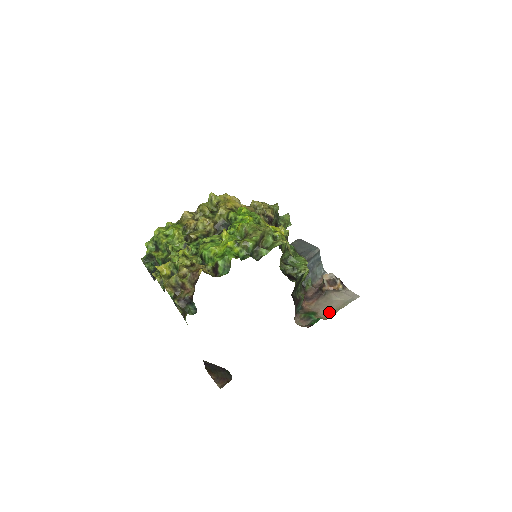
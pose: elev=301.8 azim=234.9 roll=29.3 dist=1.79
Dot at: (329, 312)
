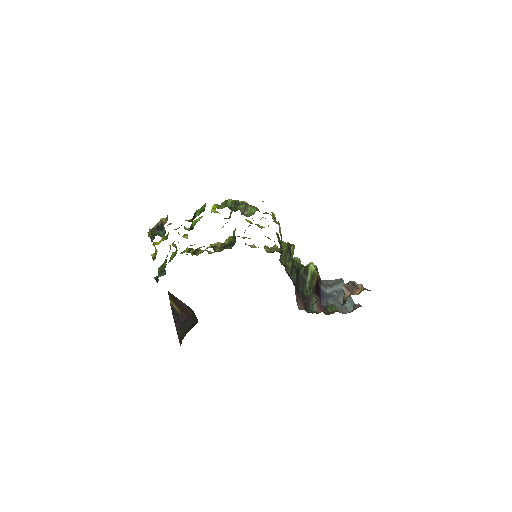
Dot at: occluded
